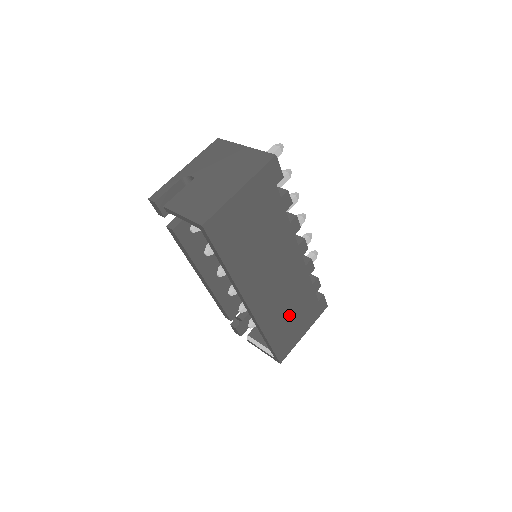
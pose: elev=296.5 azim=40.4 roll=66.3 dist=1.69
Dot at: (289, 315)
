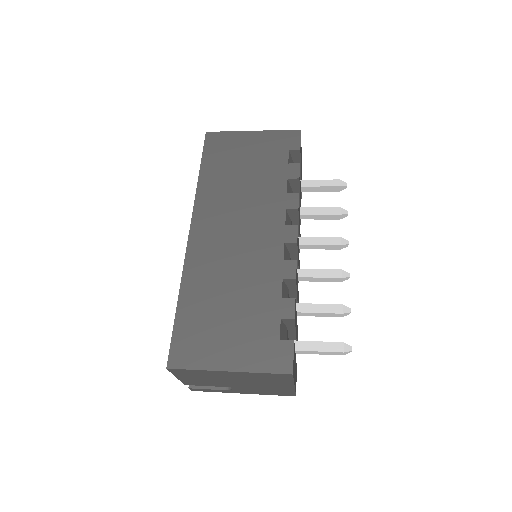
Dot at: (225, 304)
